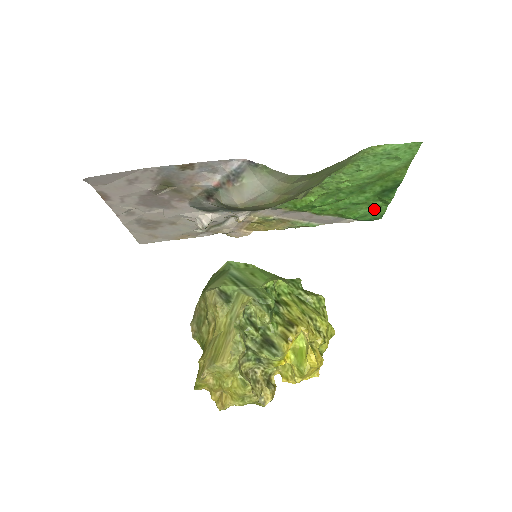
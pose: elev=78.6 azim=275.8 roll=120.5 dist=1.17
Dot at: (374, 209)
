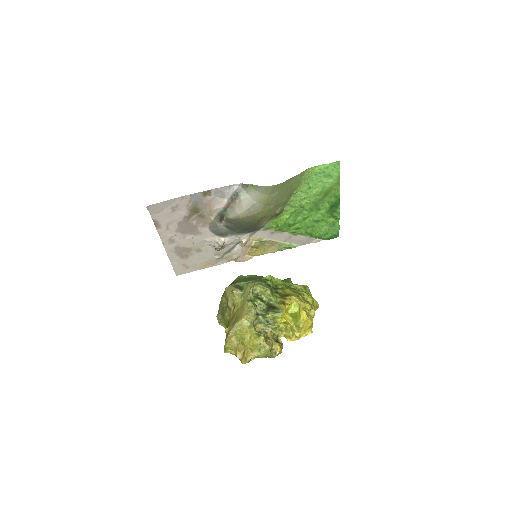
Dot at: (331, 226)
